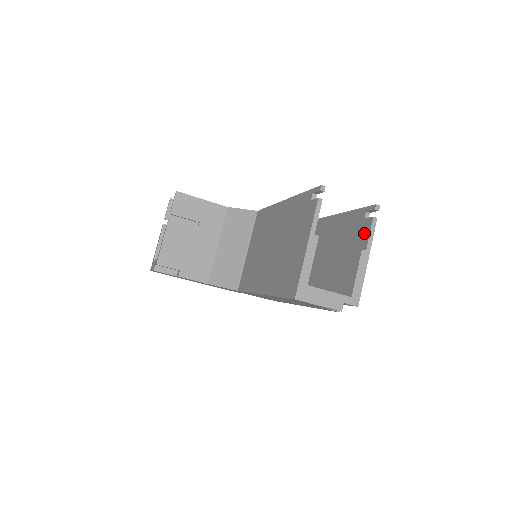
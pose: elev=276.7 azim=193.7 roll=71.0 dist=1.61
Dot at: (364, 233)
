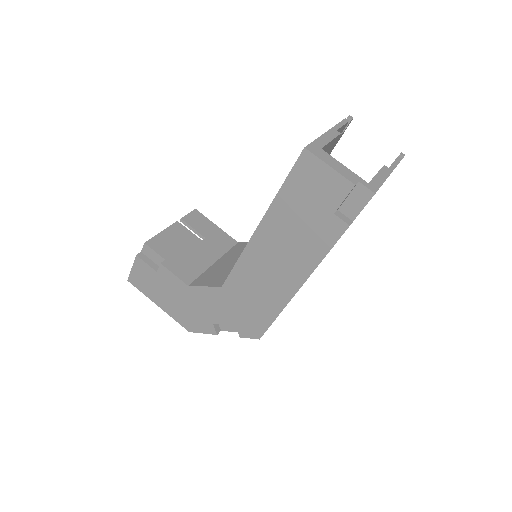
Dot at: occluded
